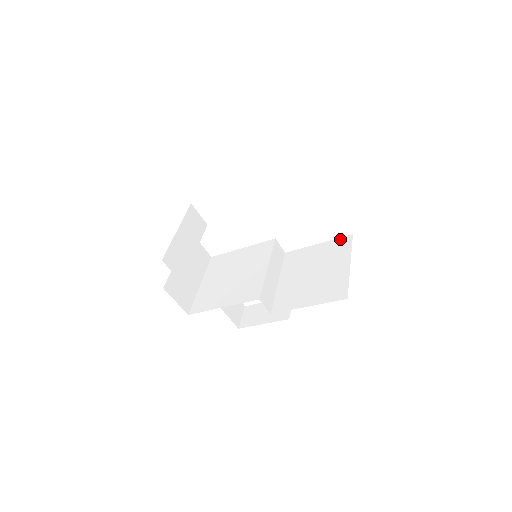
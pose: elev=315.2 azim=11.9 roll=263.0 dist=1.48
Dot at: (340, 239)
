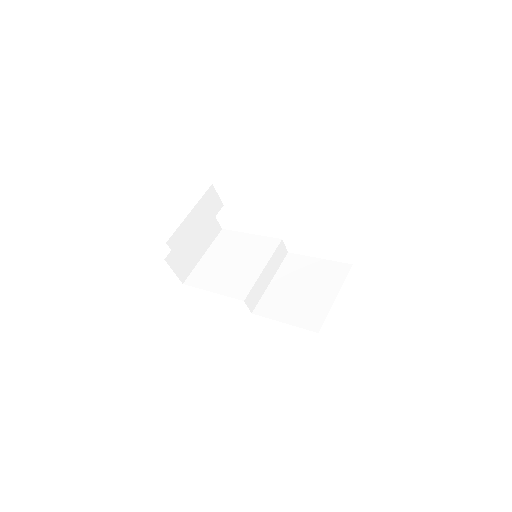
Dot at: (339, 264)
